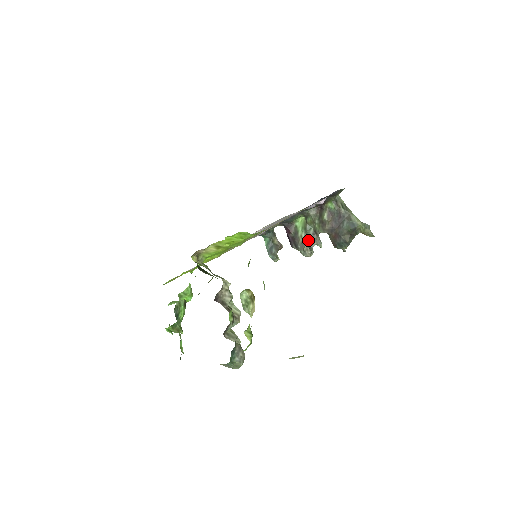
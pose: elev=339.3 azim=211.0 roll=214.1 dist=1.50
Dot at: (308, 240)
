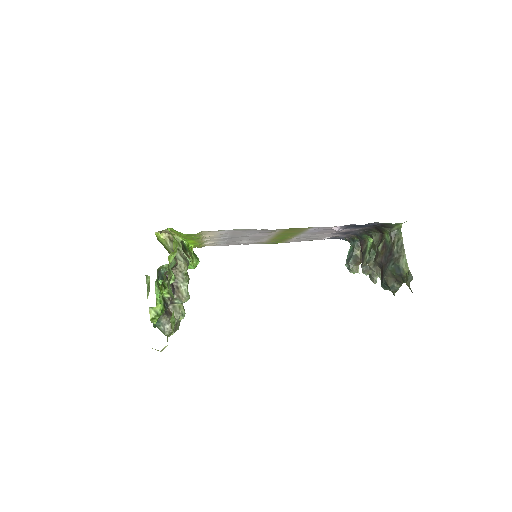
Dot at: (369, 265)
